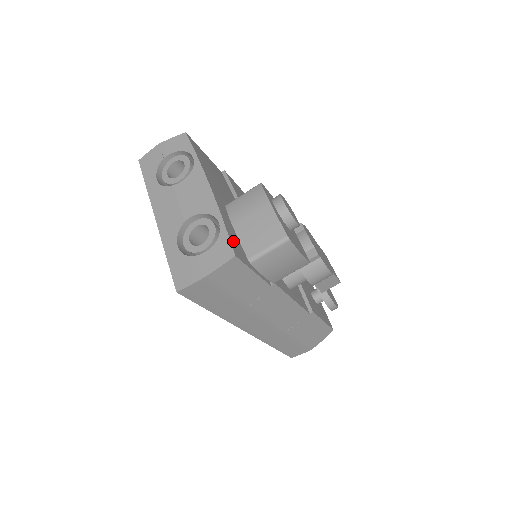
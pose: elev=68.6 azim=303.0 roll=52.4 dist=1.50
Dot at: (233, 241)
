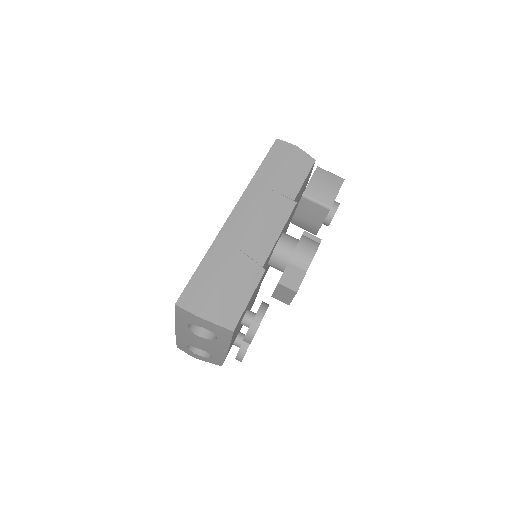
Dot at: (310, 174)
